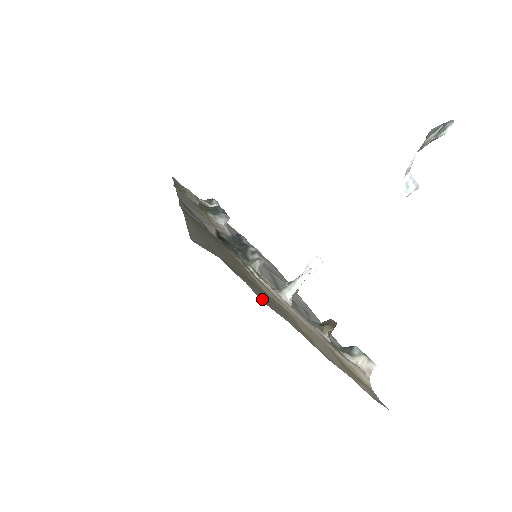
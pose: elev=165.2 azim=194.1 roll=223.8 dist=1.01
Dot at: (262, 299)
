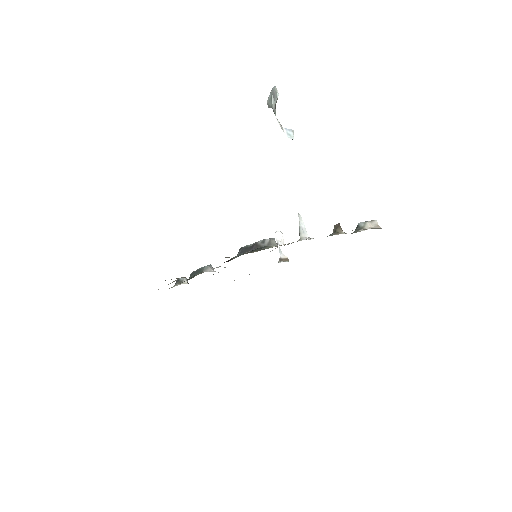
Dot at: occluded
